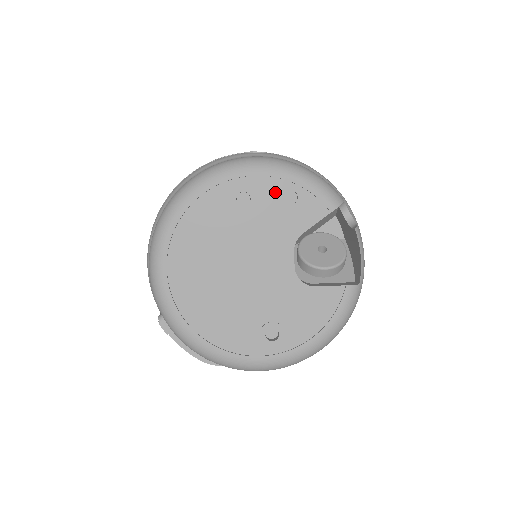
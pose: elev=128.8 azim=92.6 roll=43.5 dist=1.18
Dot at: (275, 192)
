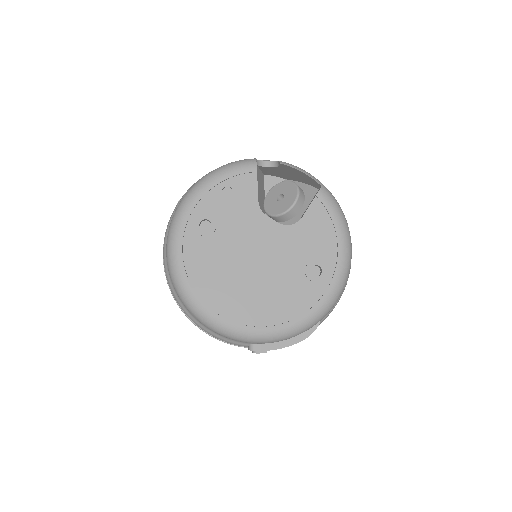
Dot at: (216, 201)
